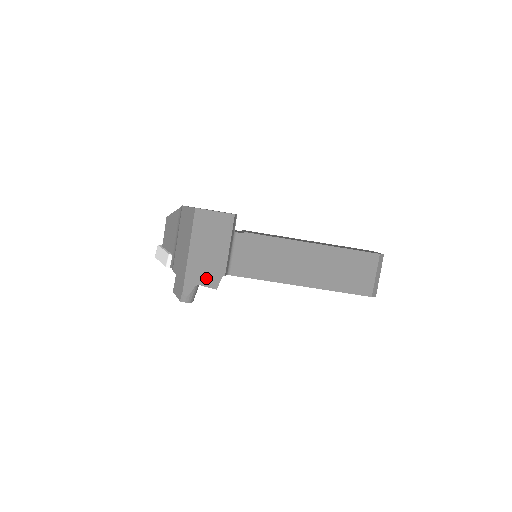
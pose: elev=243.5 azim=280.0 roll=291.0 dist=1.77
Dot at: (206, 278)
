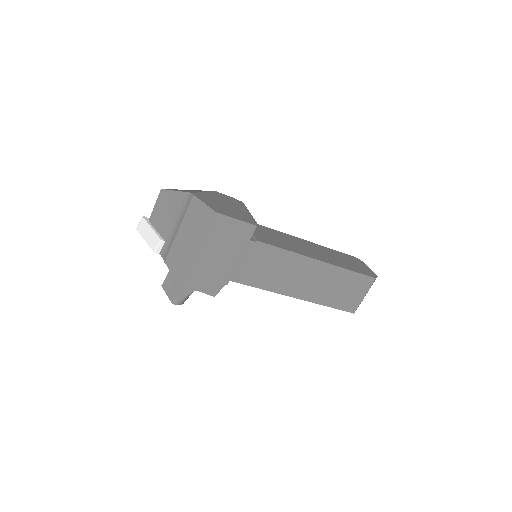
Dot at: (207, 285)
